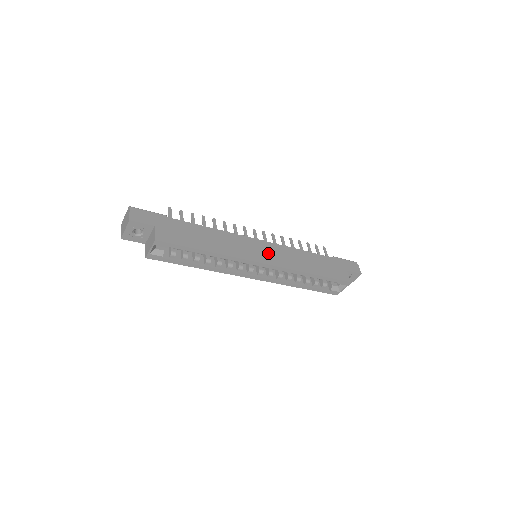
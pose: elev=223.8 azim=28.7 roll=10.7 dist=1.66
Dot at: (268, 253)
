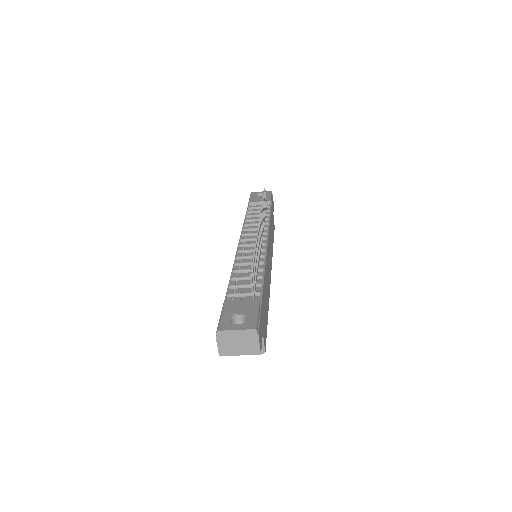
Dot at: occluded
